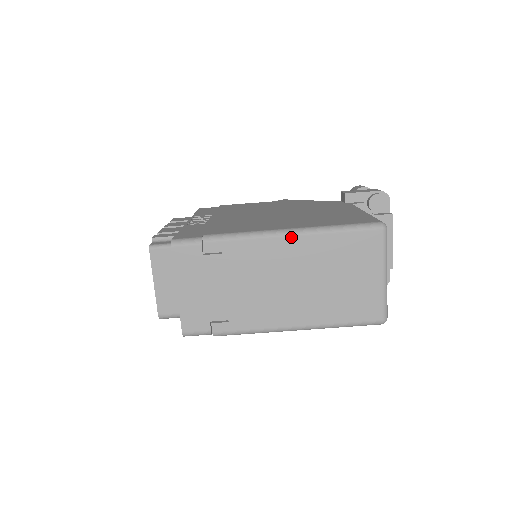
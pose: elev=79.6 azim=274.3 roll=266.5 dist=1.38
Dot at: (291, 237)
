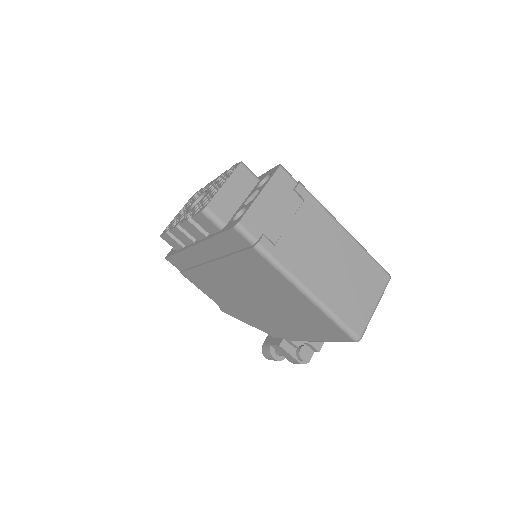
Dot at: (345, 232)
